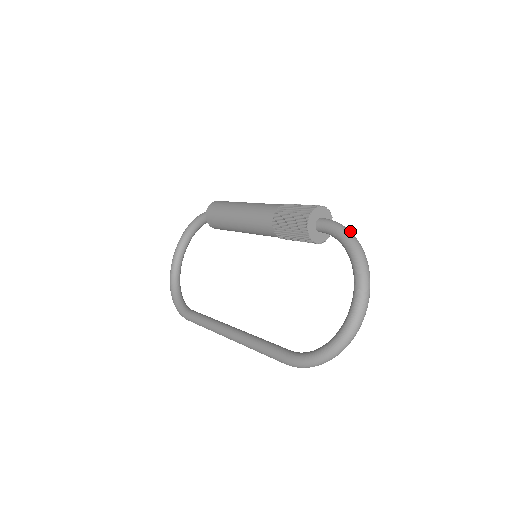
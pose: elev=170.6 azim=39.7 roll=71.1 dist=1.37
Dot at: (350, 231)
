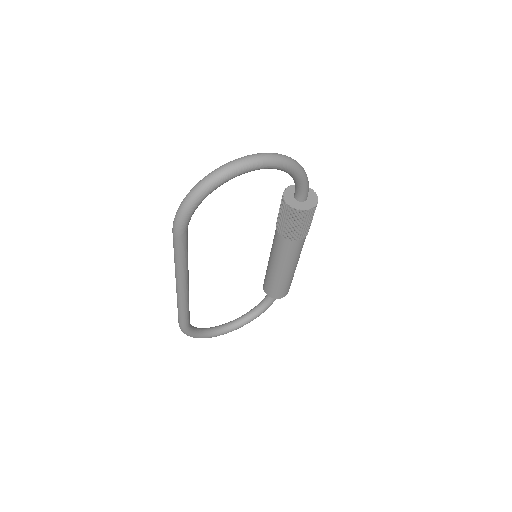
Dot at: occluded
